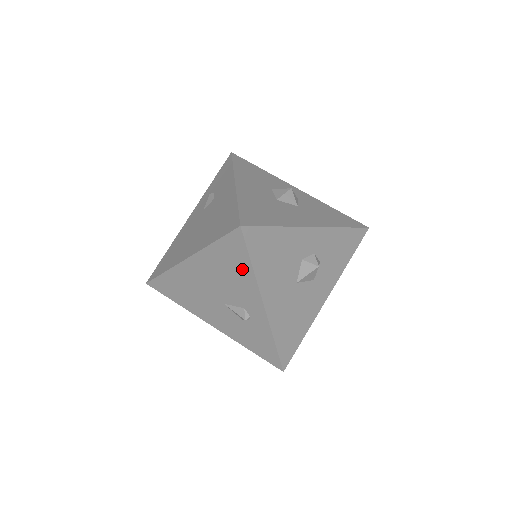
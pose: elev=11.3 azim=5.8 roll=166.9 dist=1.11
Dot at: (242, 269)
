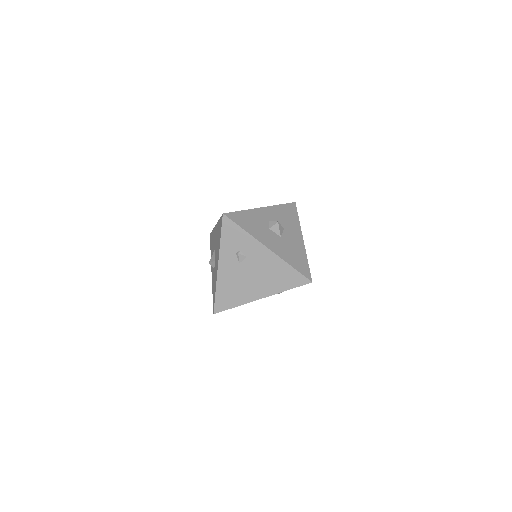
Dot at: occluded
